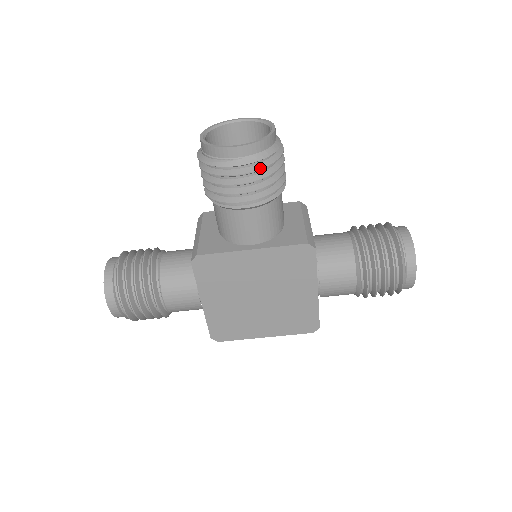
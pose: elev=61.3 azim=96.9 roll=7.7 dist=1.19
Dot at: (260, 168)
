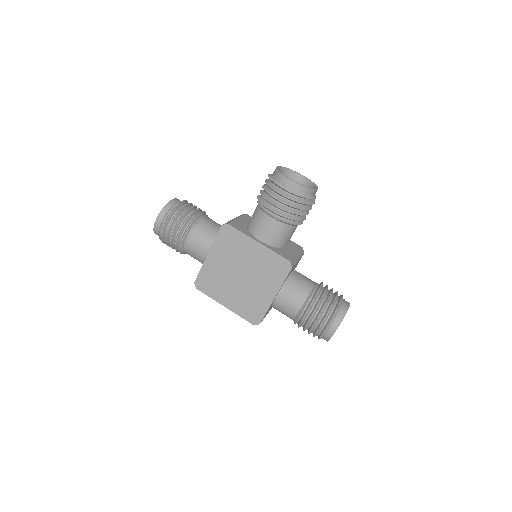
Dot at: (295, 200)
